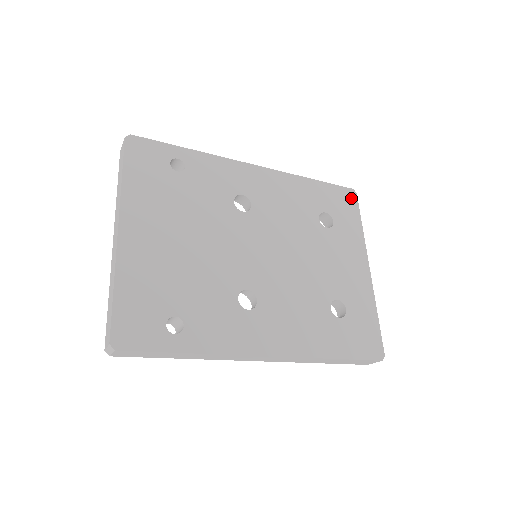
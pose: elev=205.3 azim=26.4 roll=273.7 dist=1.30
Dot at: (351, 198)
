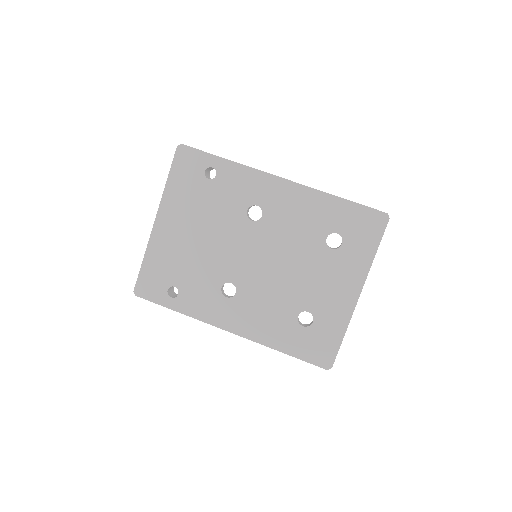
Dot at: (378, 223)
